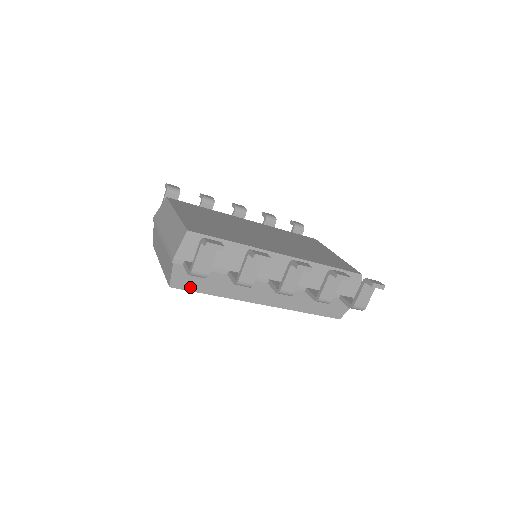
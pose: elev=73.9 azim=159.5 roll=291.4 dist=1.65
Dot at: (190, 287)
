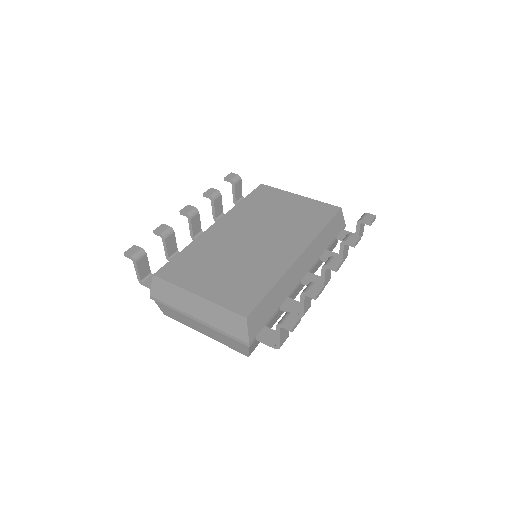
Dot at: occluded
